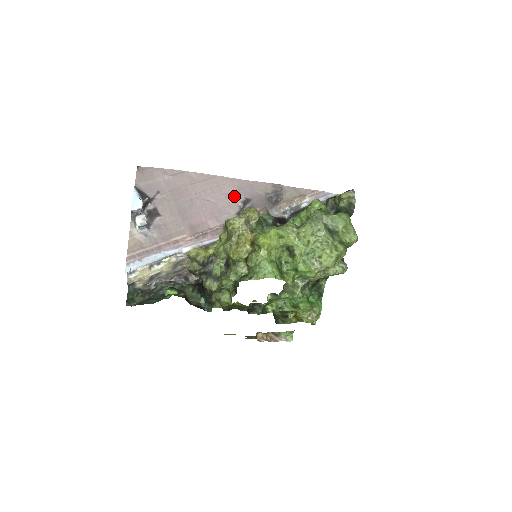
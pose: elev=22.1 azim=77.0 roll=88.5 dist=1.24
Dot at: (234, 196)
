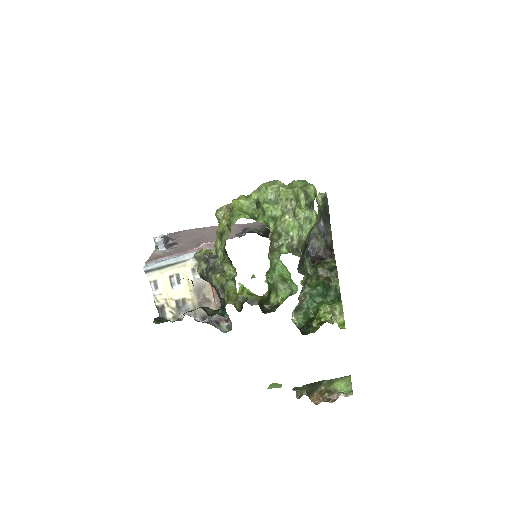
Dot at: (236, 229)
